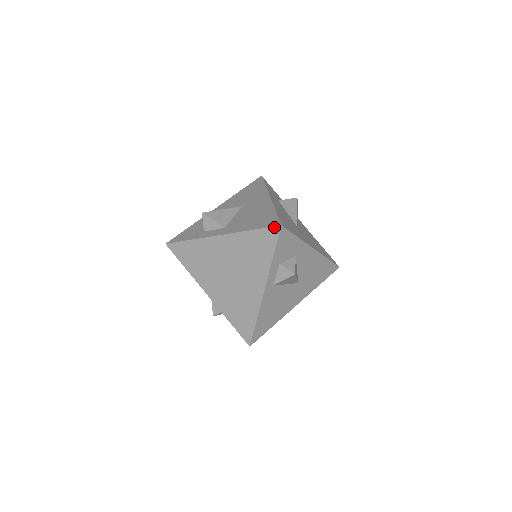
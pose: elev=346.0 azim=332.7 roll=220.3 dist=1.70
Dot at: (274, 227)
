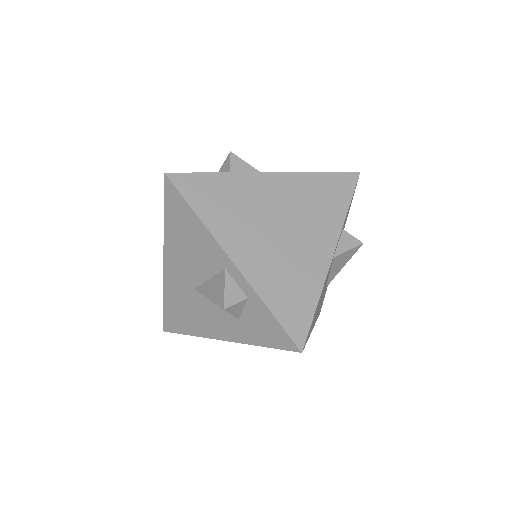
Dot at: (351, 172)
